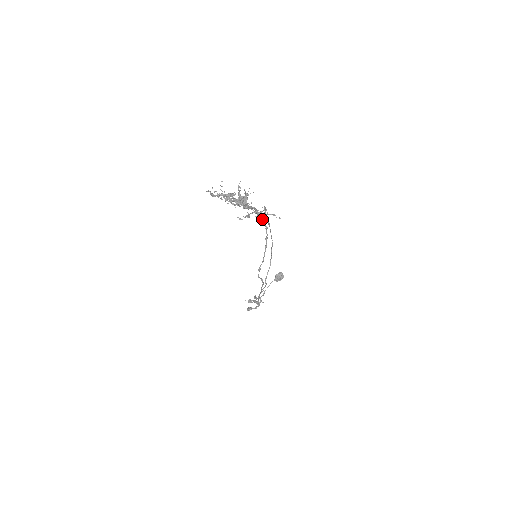
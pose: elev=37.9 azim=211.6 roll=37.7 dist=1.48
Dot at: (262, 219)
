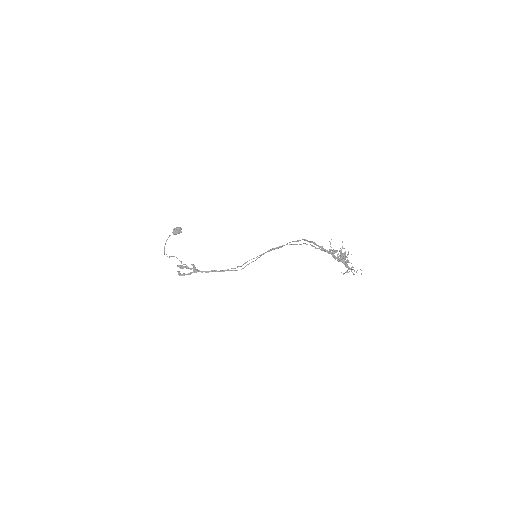
Dot at: (294, 241)
